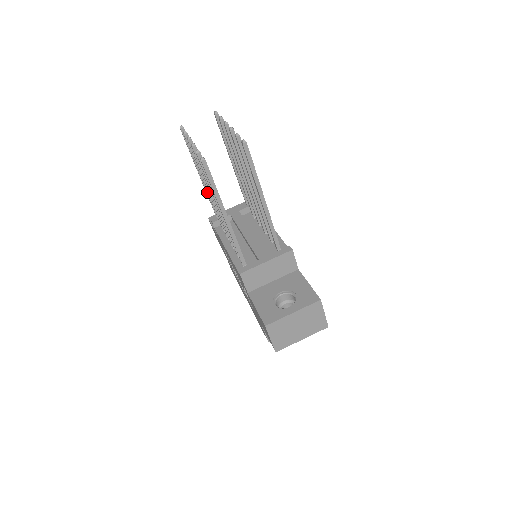
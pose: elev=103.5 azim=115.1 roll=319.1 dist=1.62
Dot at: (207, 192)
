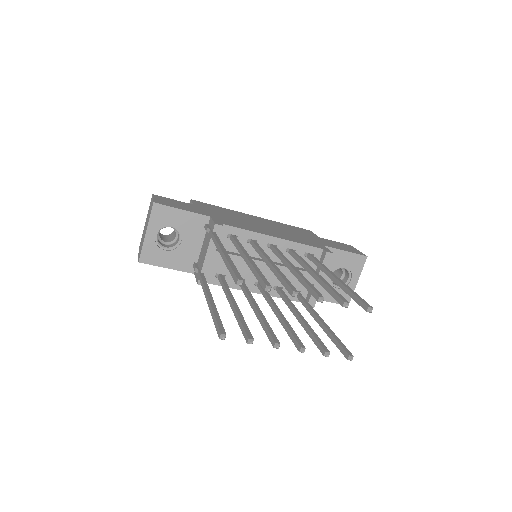
Dot at: occluded
